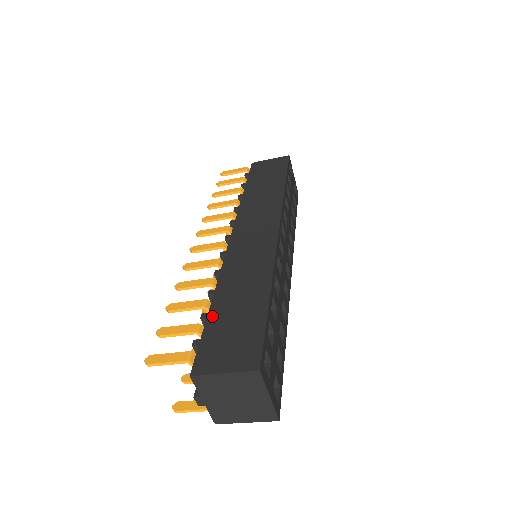
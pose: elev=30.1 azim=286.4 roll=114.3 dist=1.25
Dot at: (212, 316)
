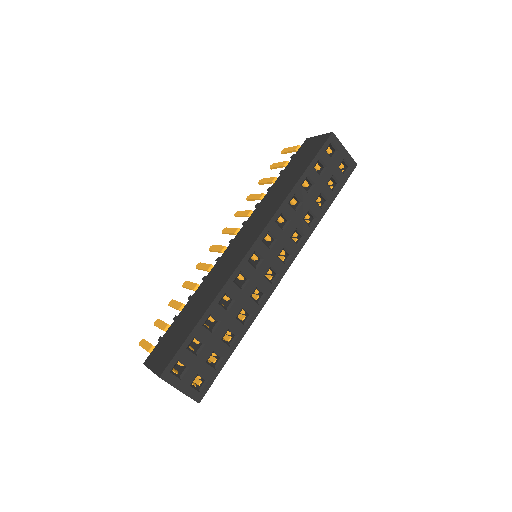
Dot at: (176, 320)
